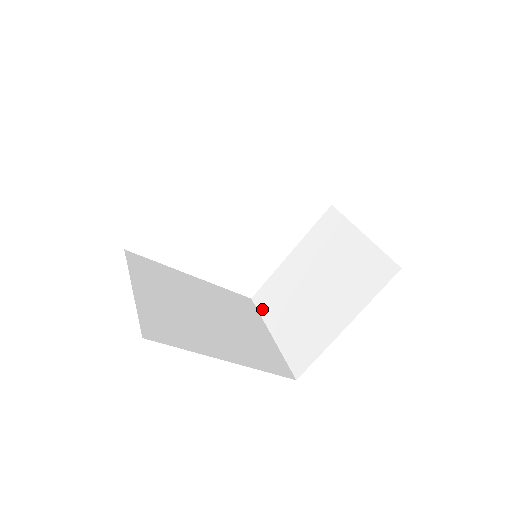
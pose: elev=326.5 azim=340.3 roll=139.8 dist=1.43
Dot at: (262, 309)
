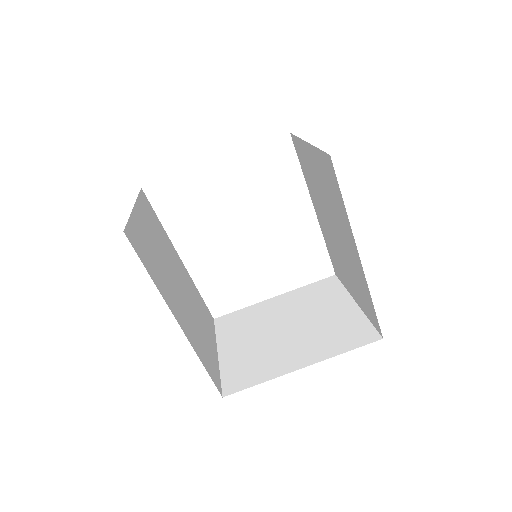
Dot at: (220, 330)
